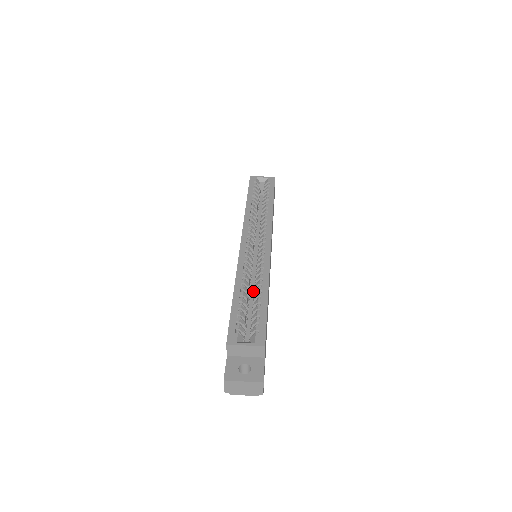
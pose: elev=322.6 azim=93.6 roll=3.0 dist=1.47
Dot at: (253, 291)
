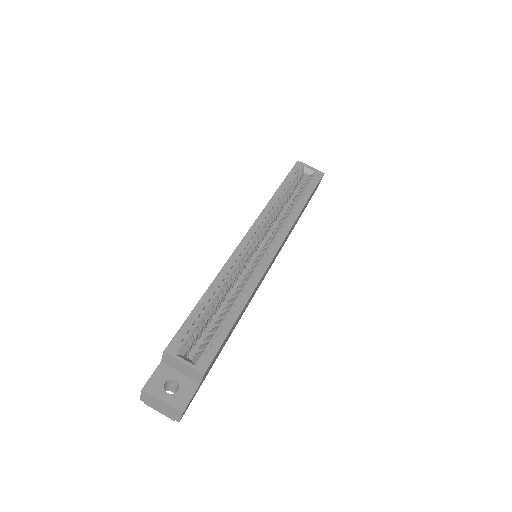
Dot at: occluded
